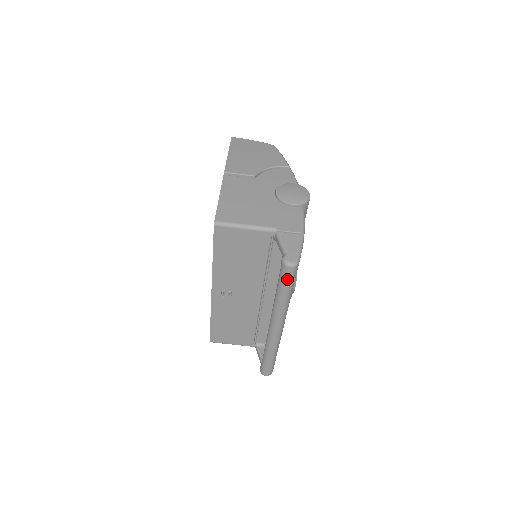
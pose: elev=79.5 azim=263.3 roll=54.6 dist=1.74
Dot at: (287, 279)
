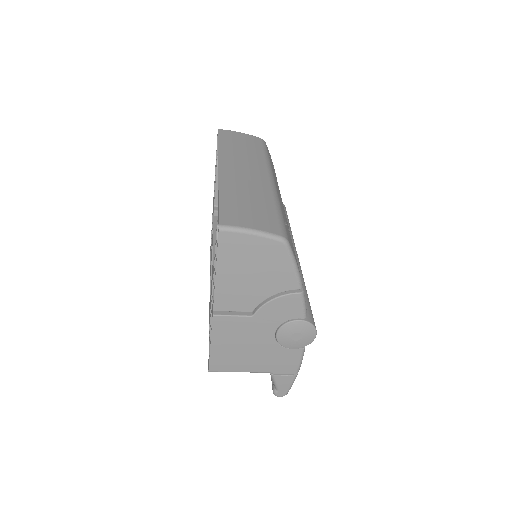
Dot at: occluded
